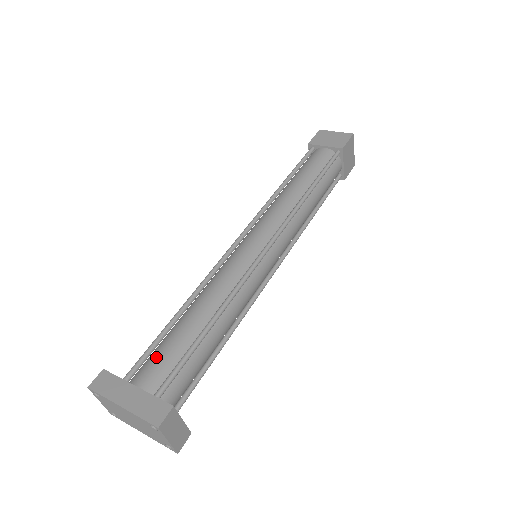
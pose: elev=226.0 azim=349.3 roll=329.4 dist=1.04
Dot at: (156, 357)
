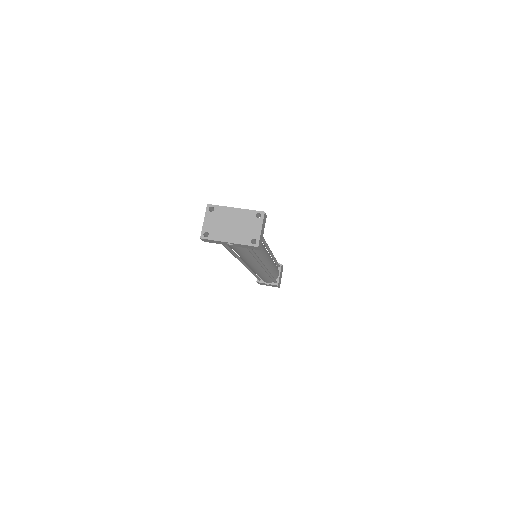
Dot at: occluded
